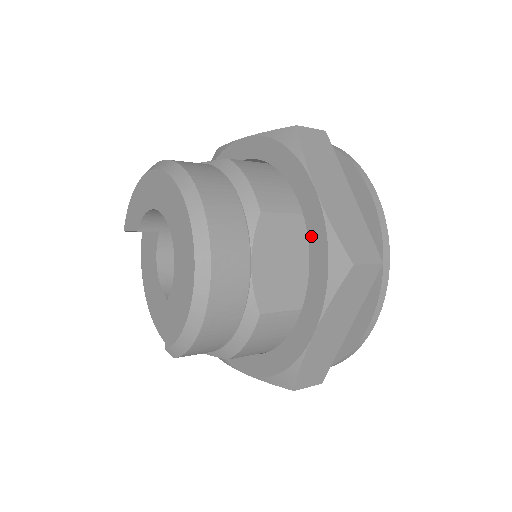
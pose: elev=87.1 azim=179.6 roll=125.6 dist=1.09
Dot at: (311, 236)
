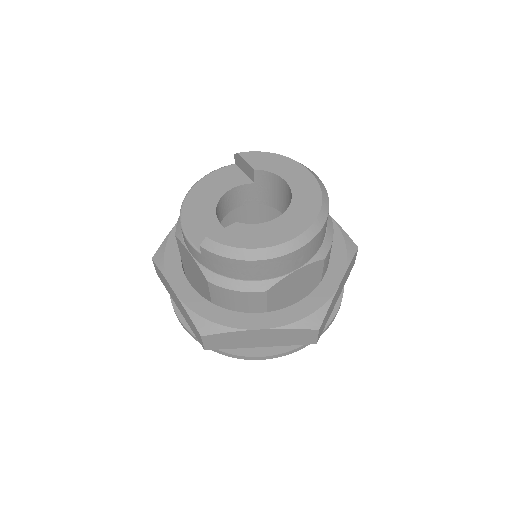
Dot at: (315, 294)
